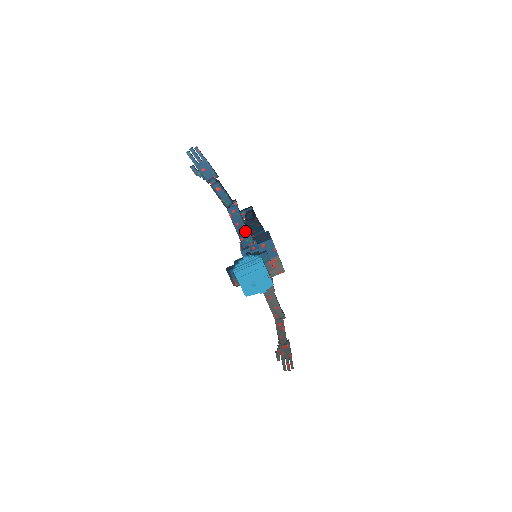
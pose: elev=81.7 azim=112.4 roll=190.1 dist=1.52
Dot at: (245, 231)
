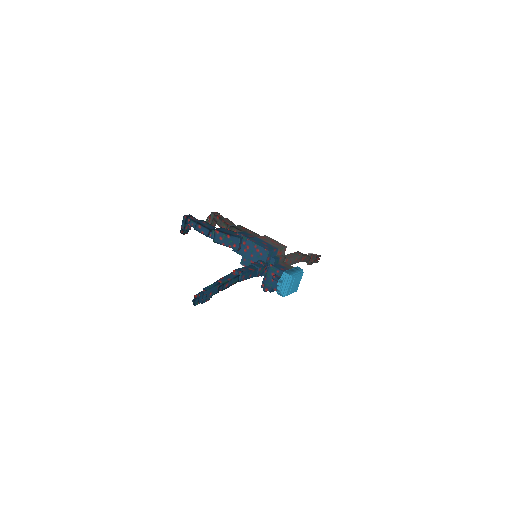
Dot at: (256, 271)
